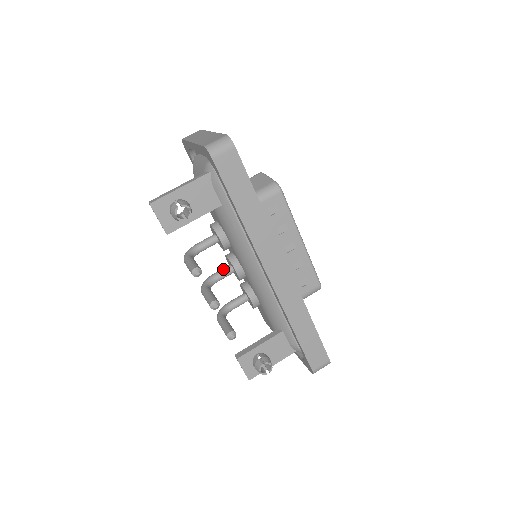
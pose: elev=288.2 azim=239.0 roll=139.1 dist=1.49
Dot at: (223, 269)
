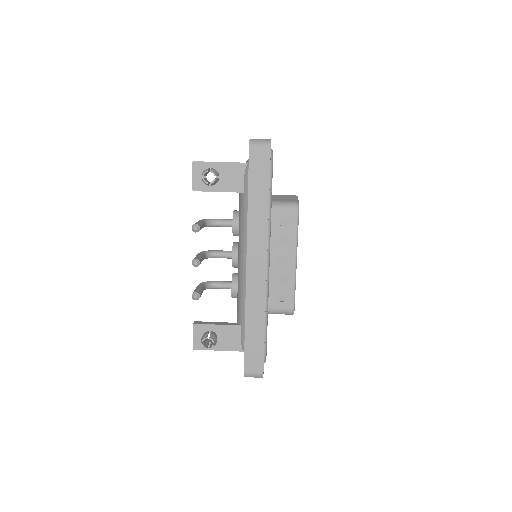
Dot at: (225, 251)
